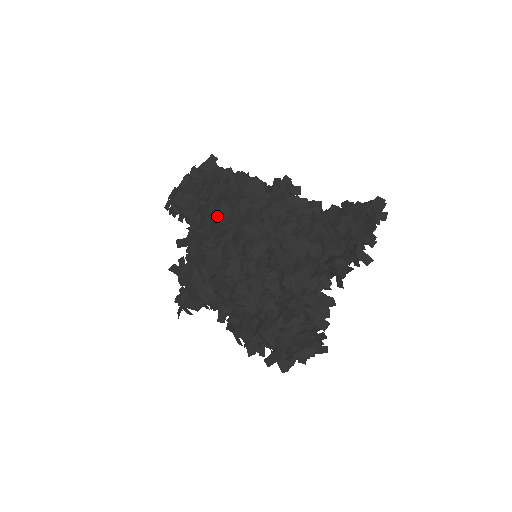
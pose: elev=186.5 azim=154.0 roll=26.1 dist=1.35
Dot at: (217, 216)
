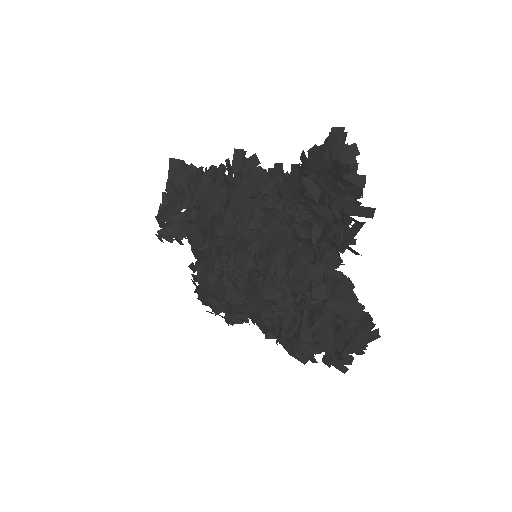
Dot at: (192, 238)
